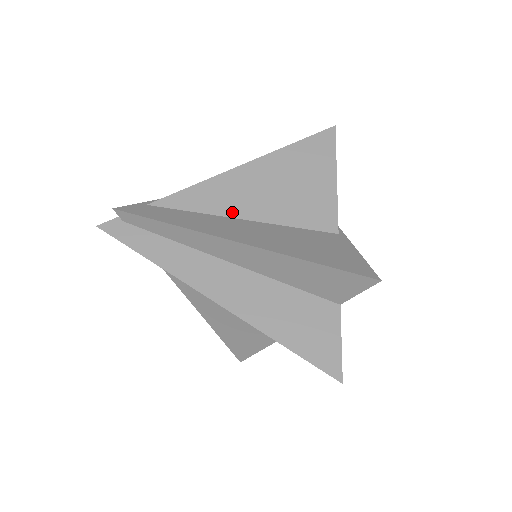
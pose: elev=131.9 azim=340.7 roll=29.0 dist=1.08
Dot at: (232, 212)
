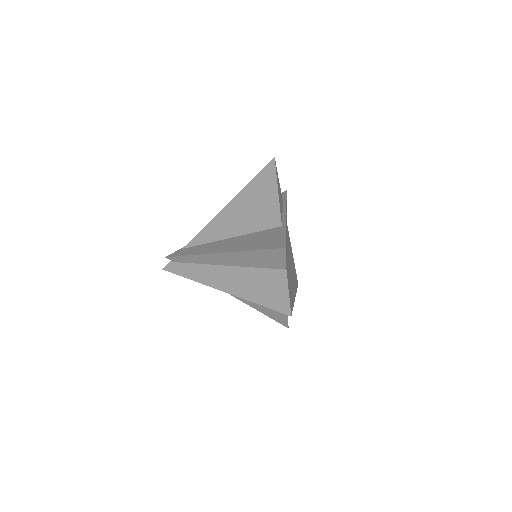
Dot at: (223, 236)
